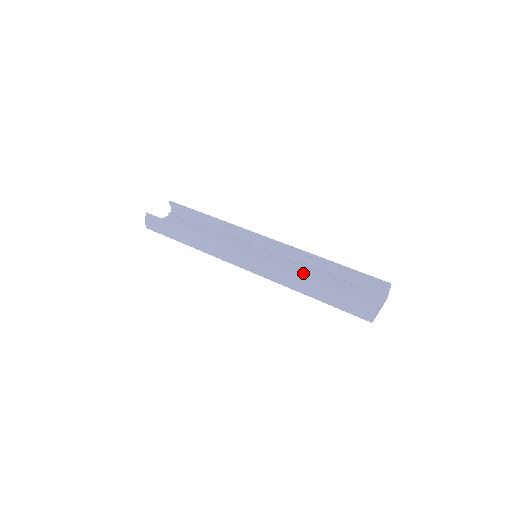
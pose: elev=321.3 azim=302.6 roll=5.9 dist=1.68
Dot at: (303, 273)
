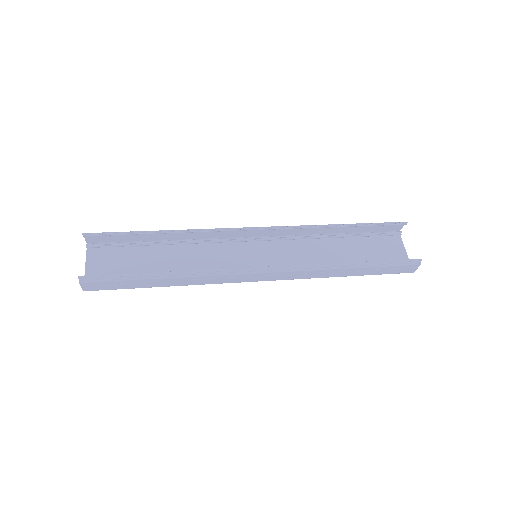
Dot at: (313, 248)
